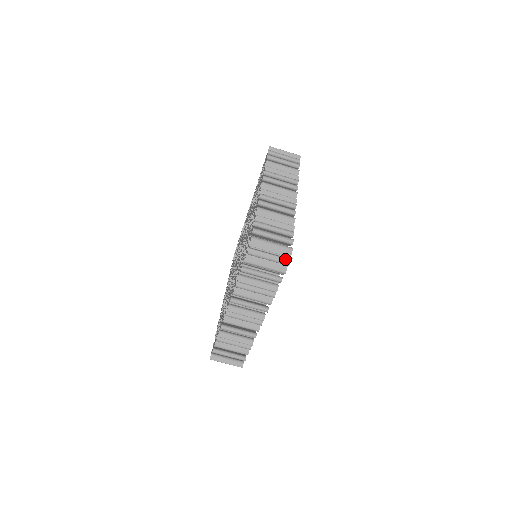
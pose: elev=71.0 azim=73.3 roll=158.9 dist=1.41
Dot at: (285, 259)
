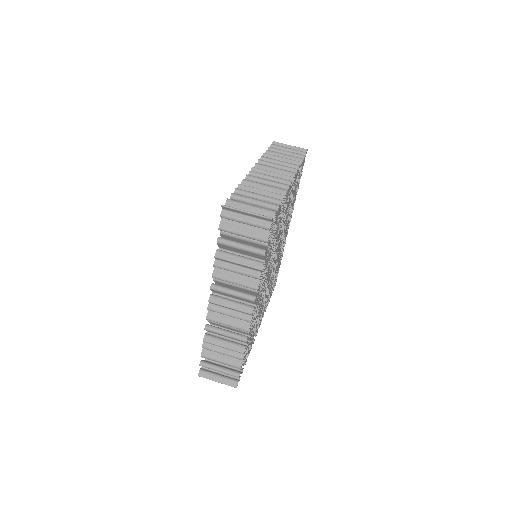
Dot at: (302, 152)
